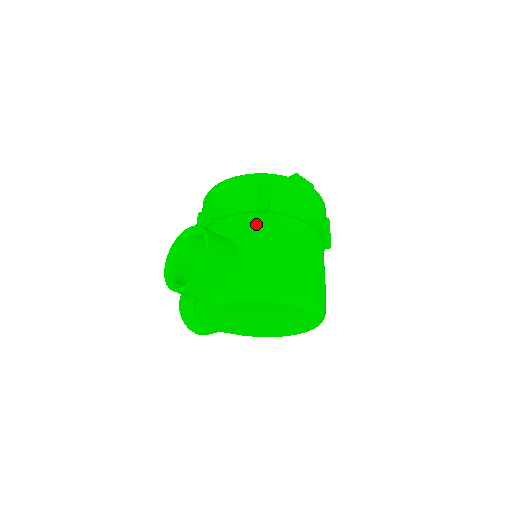
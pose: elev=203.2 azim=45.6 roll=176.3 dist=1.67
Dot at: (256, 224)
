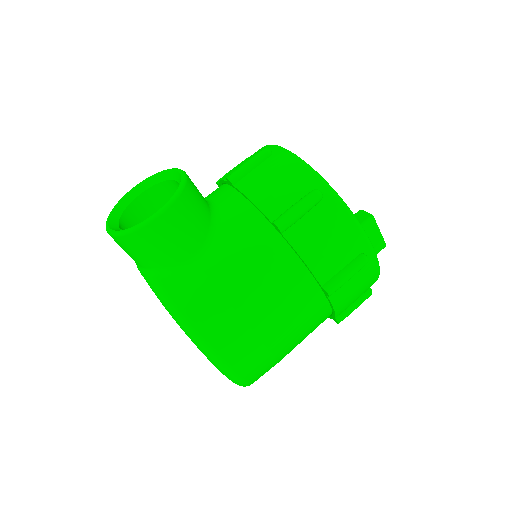
Dot at: (254, 234)
